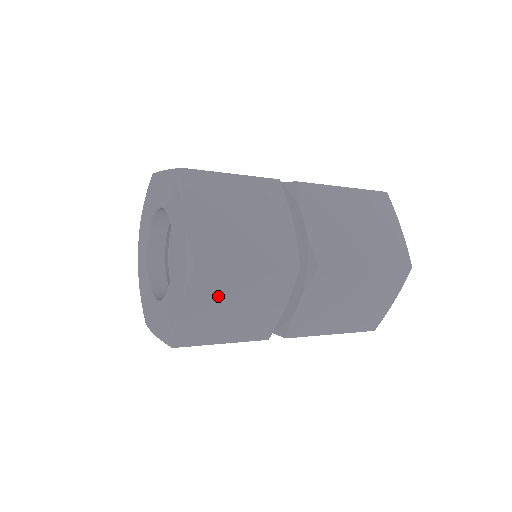
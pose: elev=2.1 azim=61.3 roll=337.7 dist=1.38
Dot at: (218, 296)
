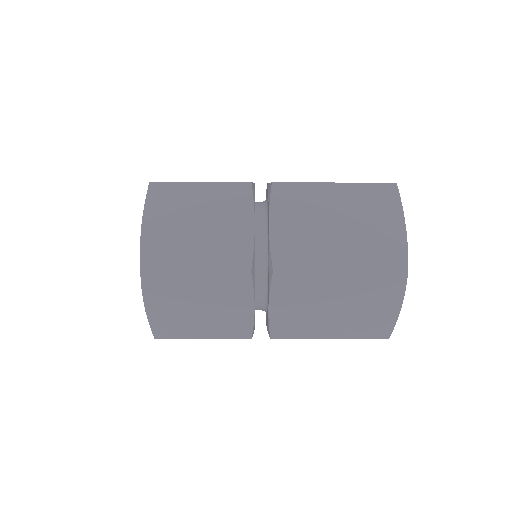
Dot at: (176, 212)
